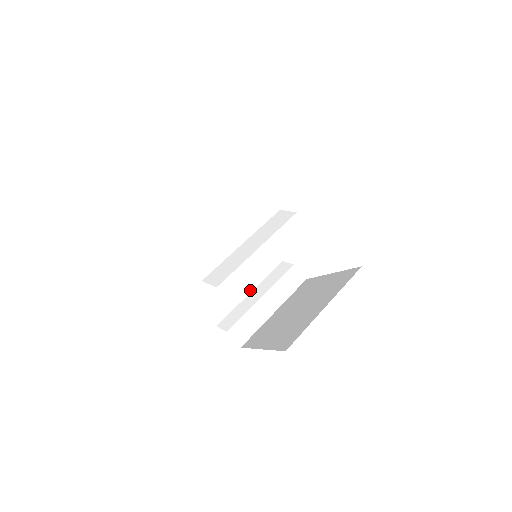
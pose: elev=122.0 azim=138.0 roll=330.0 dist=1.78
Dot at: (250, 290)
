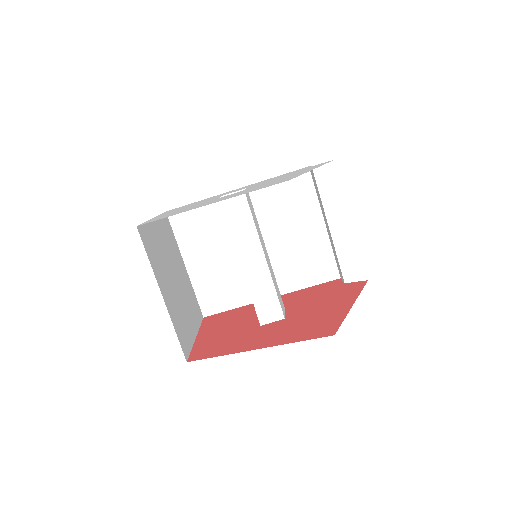
Dot at: (322, 224)
